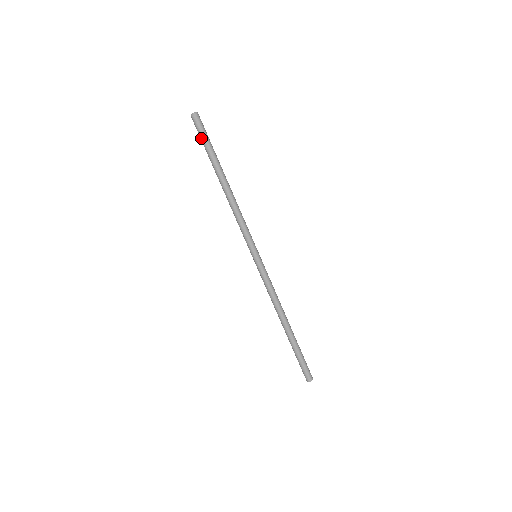
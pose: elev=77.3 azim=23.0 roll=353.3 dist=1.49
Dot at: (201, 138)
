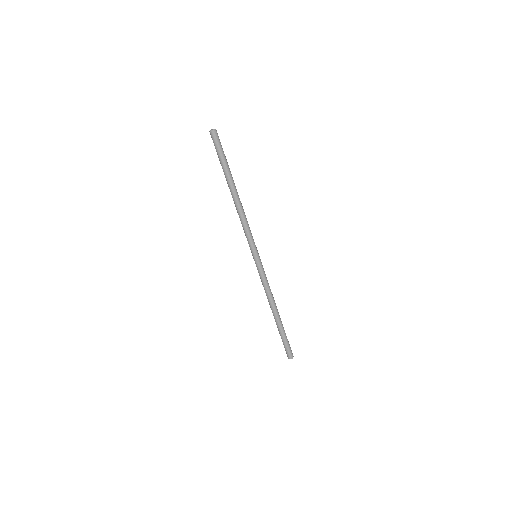
Dot at: (220, 152)
